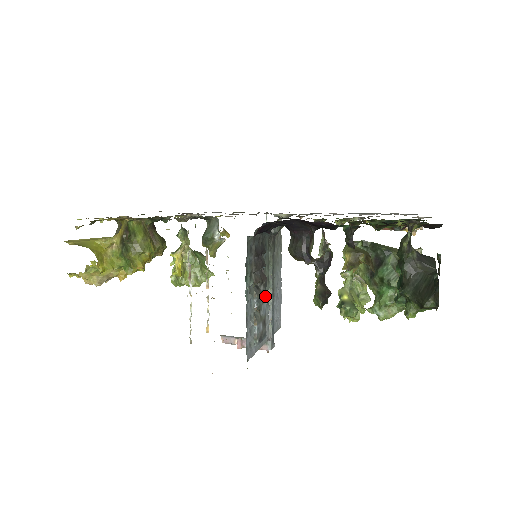
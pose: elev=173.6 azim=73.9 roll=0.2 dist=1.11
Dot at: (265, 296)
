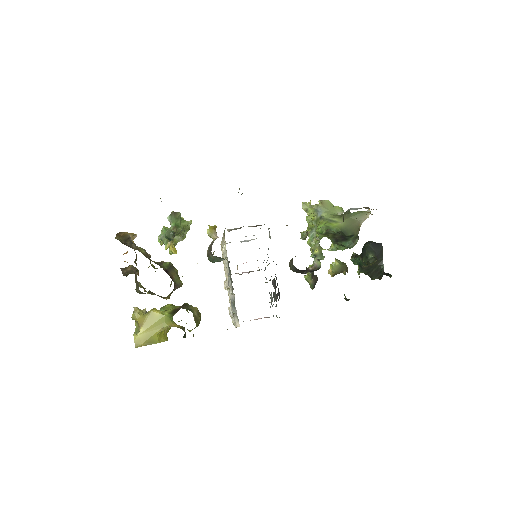
Dot at: occluded
